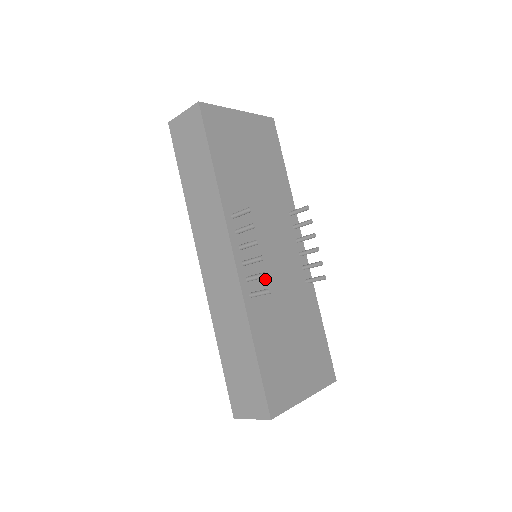
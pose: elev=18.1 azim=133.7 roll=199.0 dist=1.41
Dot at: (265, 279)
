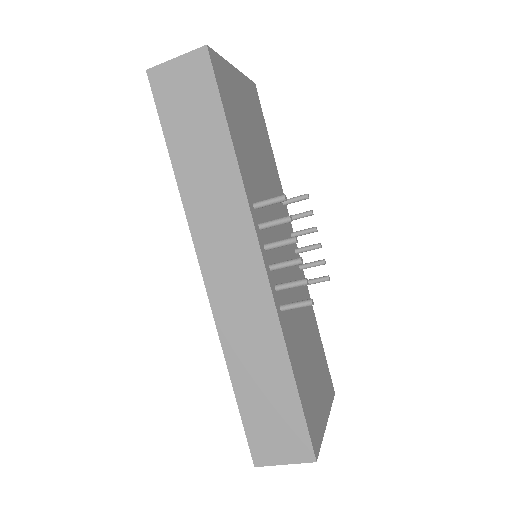
Dot at: occluded
